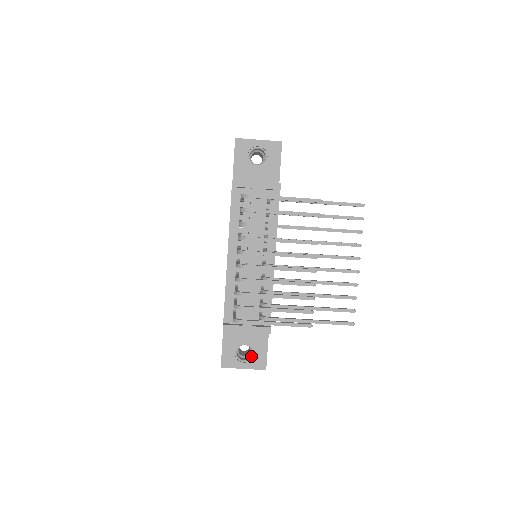
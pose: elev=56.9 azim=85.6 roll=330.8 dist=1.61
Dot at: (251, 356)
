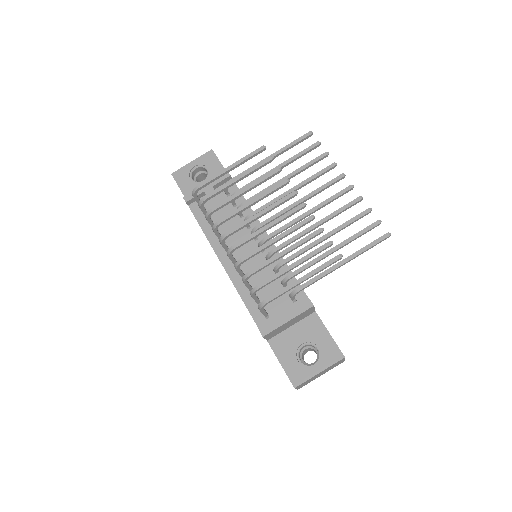
Dot at: occluded
